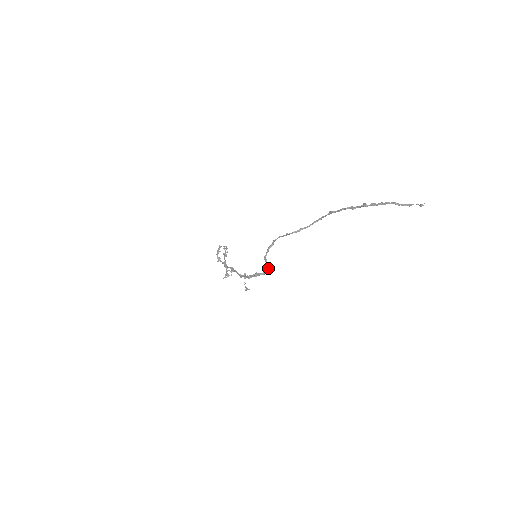
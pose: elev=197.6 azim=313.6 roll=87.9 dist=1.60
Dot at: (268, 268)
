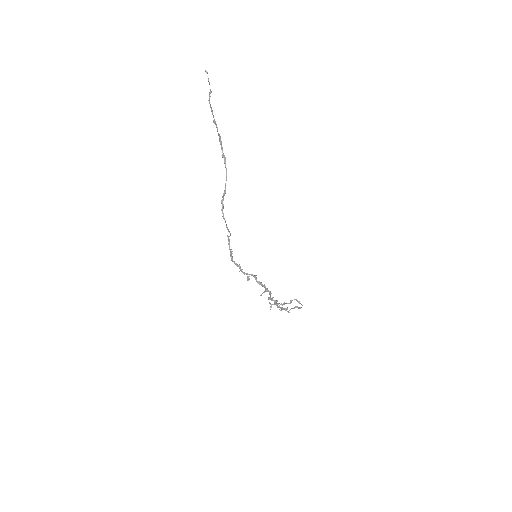
Dot at: (228, 237)
